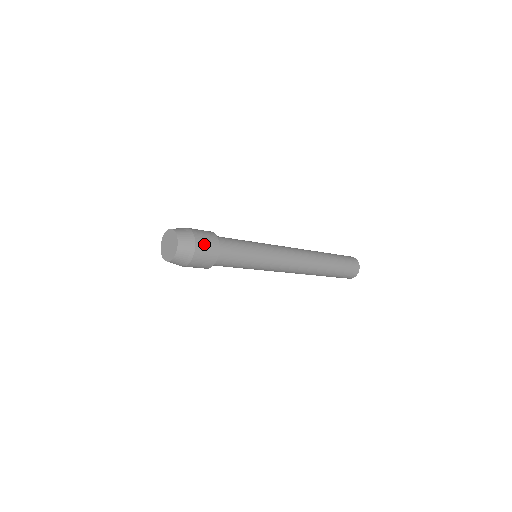
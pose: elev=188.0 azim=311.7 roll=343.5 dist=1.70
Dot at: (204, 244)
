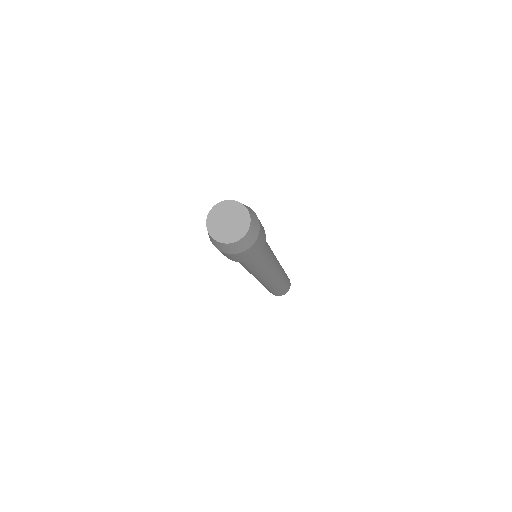
Dot at: (262, 231)
